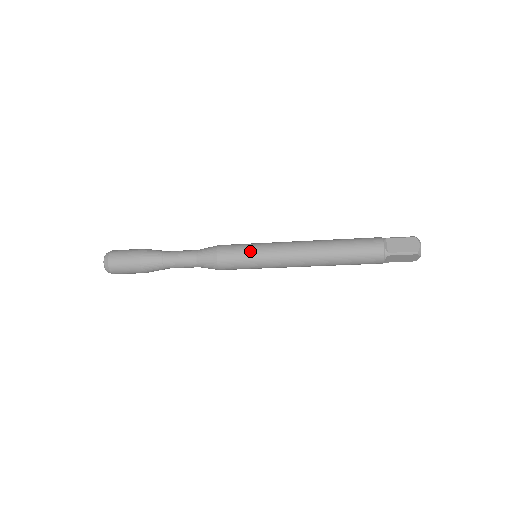
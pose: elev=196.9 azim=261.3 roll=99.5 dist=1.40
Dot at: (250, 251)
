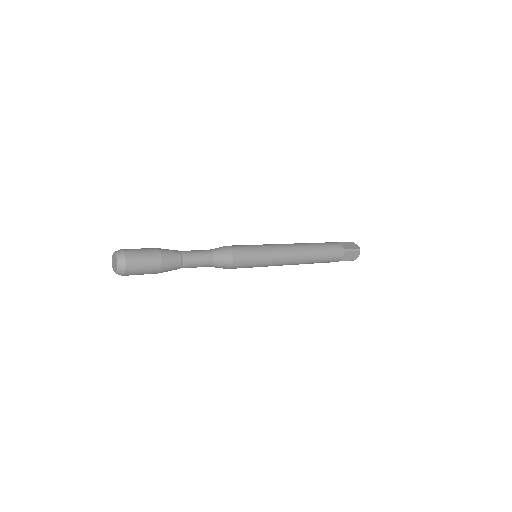
Dot at: (258, 263)
